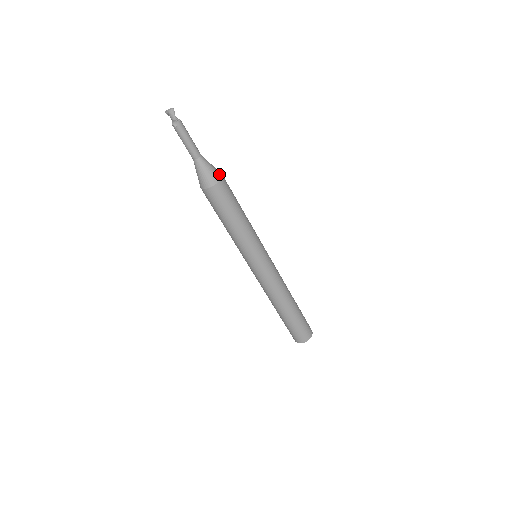
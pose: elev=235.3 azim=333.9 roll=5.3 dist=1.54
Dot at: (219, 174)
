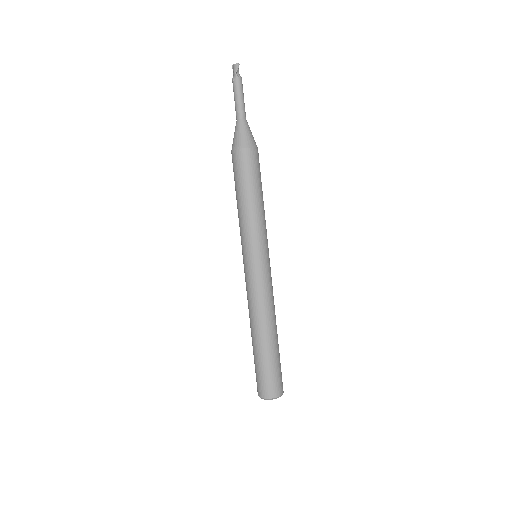
Dot at: (253, 143)
